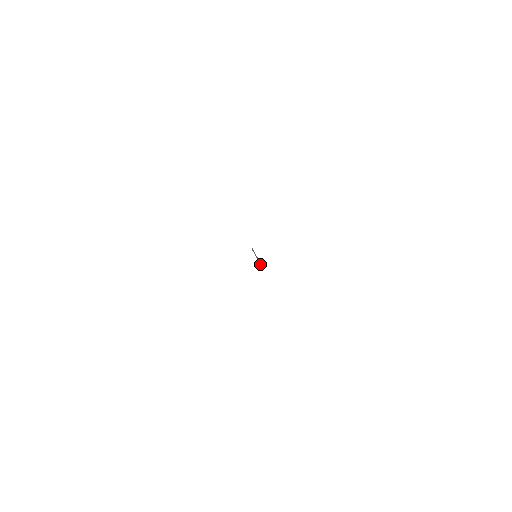
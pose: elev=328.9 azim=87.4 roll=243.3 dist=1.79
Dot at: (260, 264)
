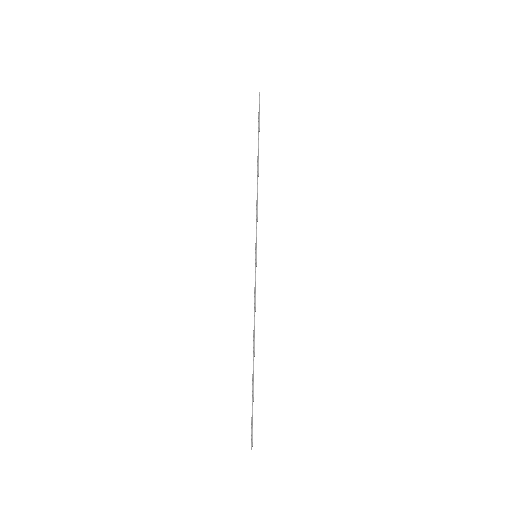
Dot at: (252, 400)
